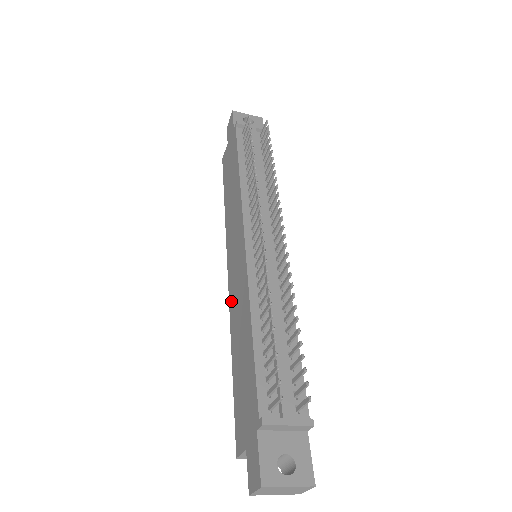
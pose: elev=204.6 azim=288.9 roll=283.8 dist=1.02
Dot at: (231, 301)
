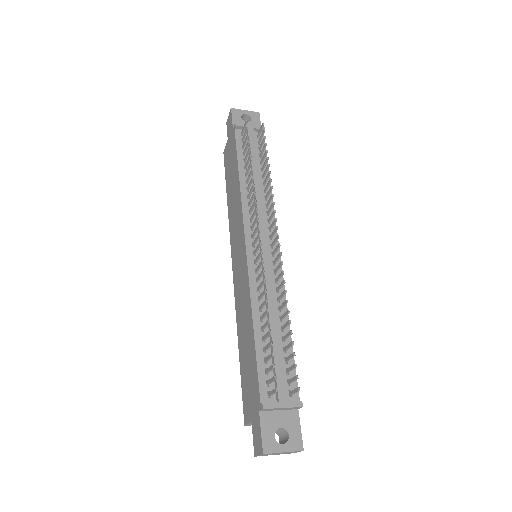
Dot at: (236, 295)
